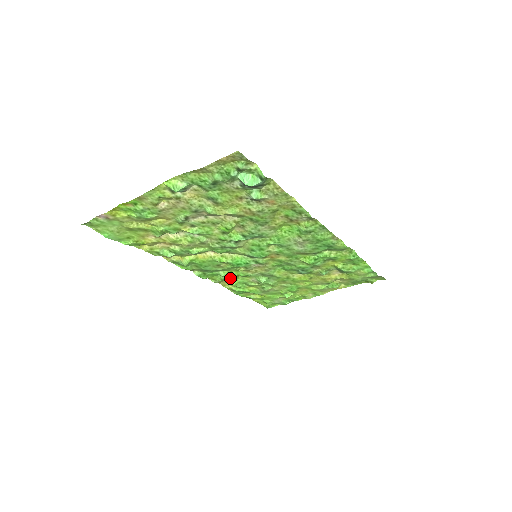
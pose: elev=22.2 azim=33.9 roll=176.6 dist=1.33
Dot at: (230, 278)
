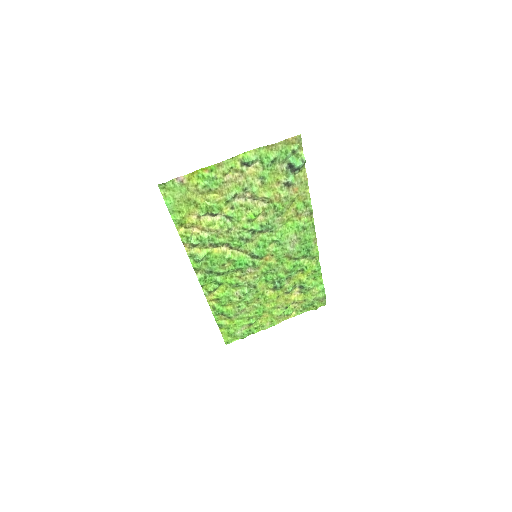
Dot at: (220, 289)
